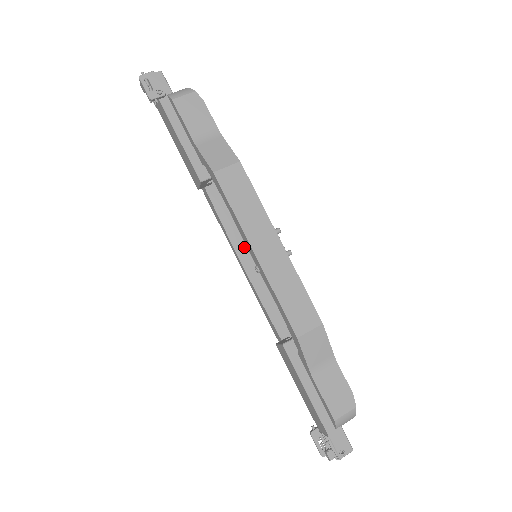
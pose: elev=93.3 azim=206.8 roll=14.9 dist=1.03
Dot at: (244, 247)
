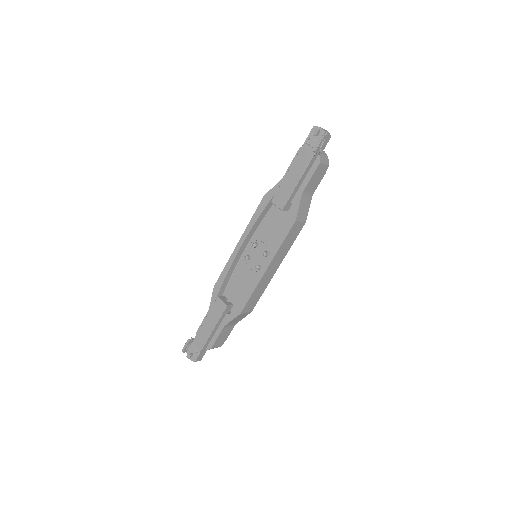
Dot at: (253, 243)
